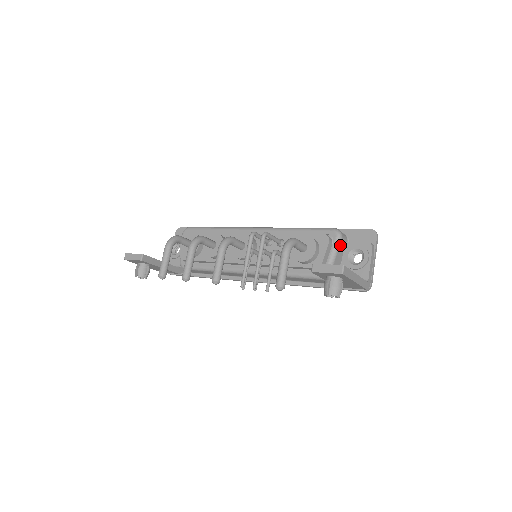
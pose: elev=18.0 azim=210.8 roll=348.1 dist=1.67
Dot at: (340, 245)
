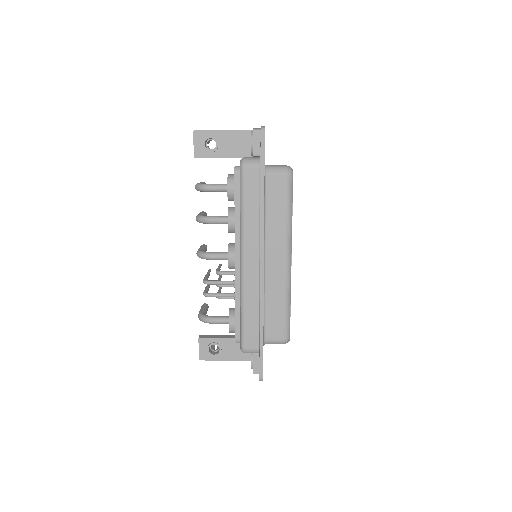
Dot at: occluded
